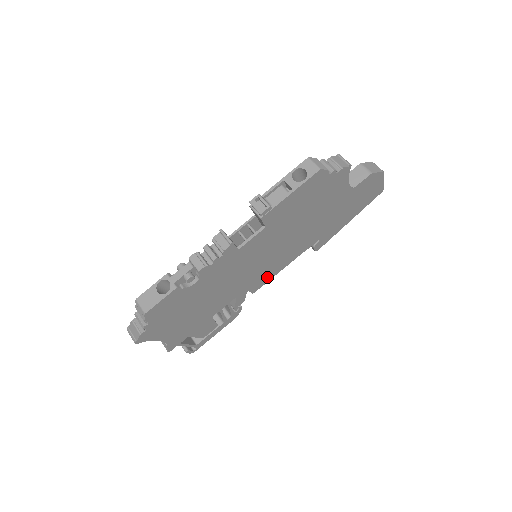
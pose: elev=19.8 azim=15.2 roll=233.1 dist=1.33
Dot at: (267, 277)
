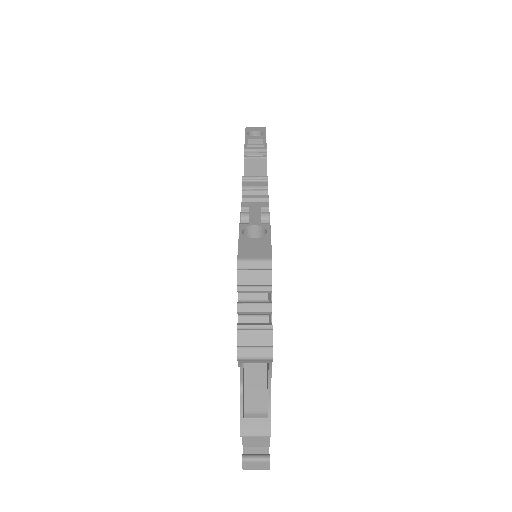
Dot at: occluded
